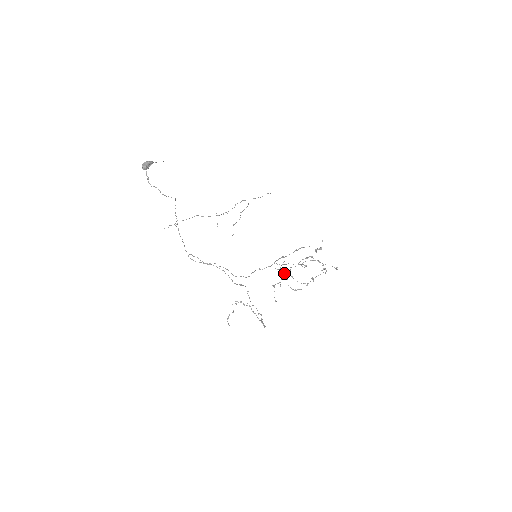
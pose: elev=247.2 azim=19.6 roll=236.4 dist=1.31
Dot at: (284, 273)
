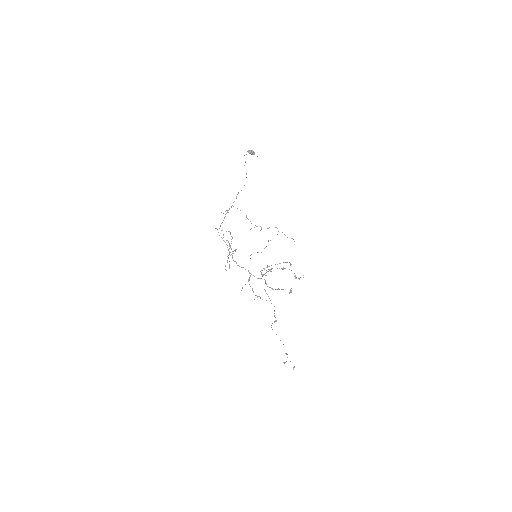
Dot at: occluded
